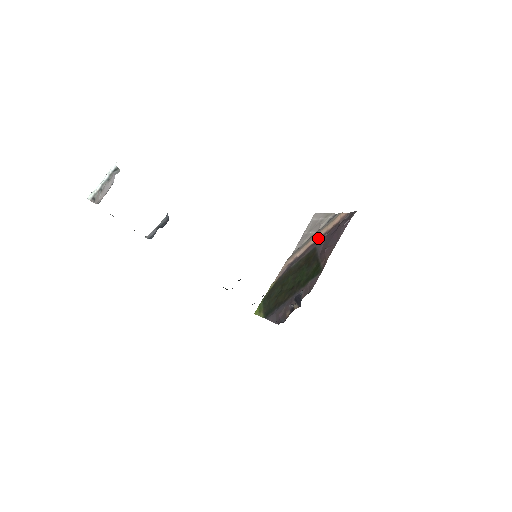
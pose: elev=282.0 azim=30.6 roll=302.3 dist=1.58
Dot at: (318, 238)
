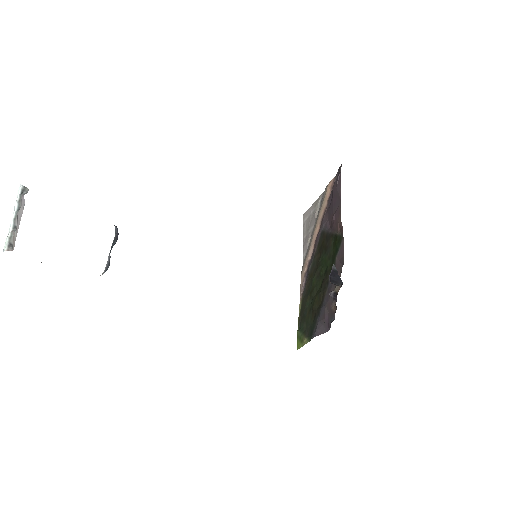
Dot at: (320, 224)
